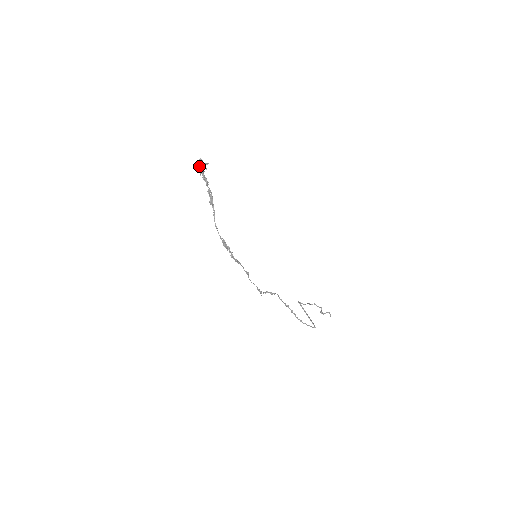
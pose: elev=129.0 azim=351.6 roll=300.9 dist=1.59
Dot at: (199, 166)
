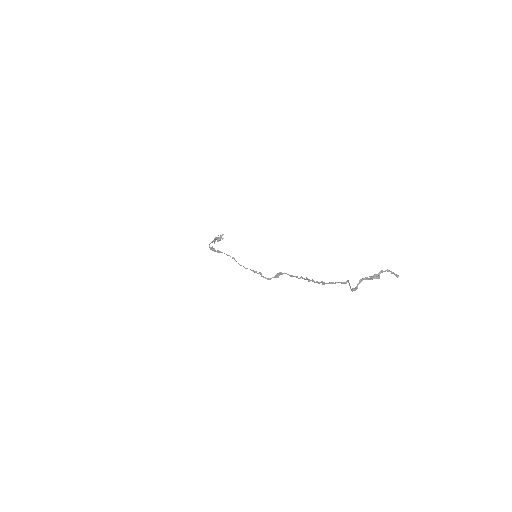
Dot at: (218, 239)
